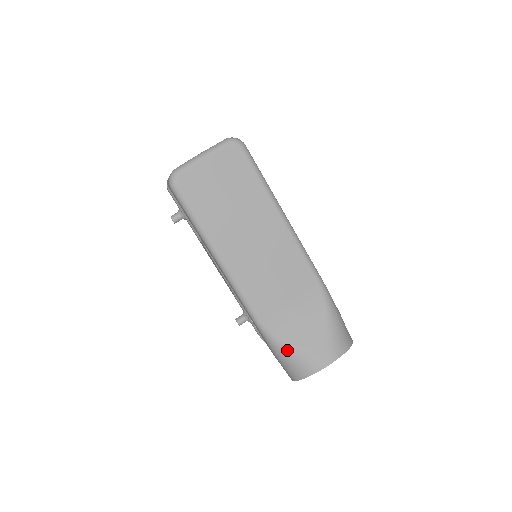
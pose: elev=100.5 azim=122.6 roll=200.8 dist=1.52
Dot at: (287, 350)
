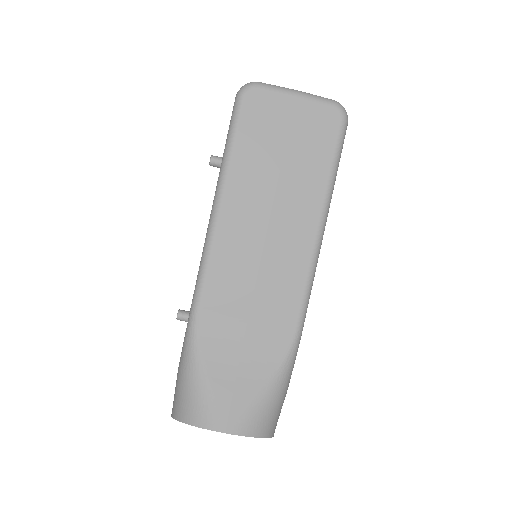
Dot at: (196, 372)
